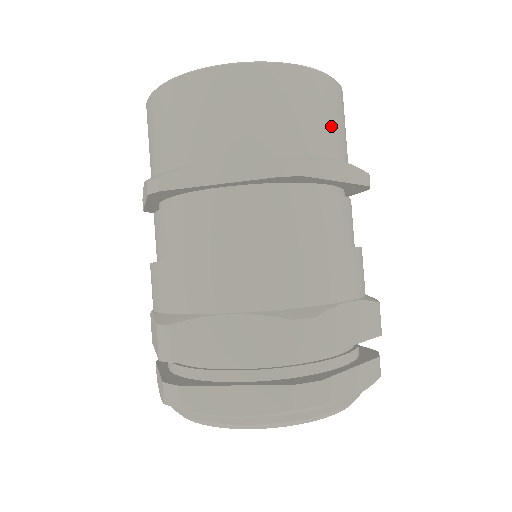
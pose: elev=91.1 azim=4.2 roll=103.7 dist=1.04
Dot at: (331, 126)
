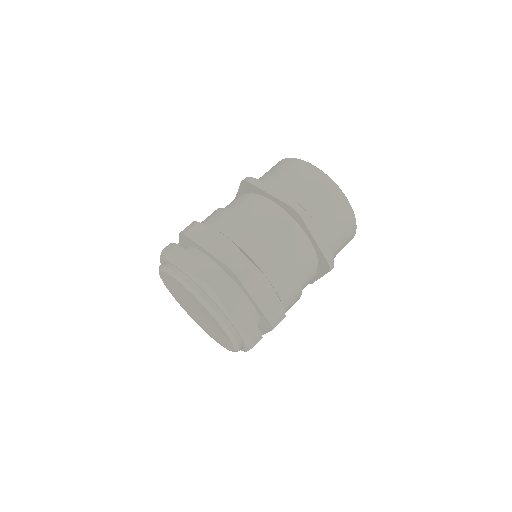
Dot at: (334, 223)
